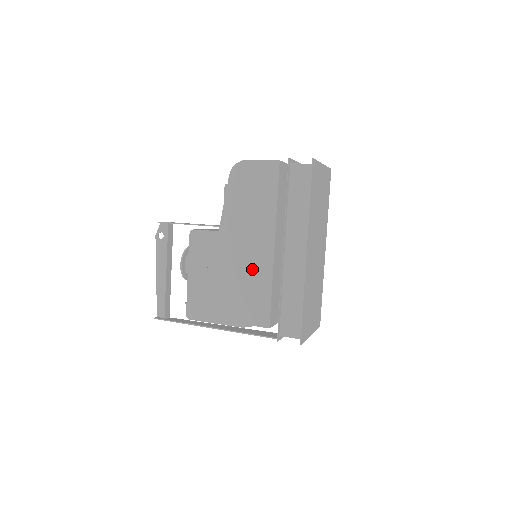
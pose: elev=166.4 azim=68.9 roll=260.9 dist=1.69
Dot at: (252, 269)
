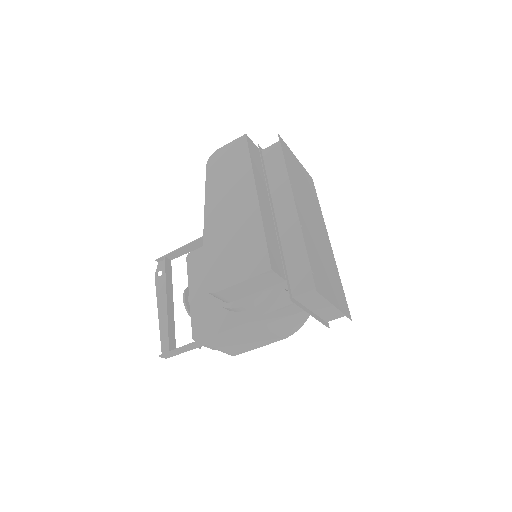
Dot at: (241, 225)
